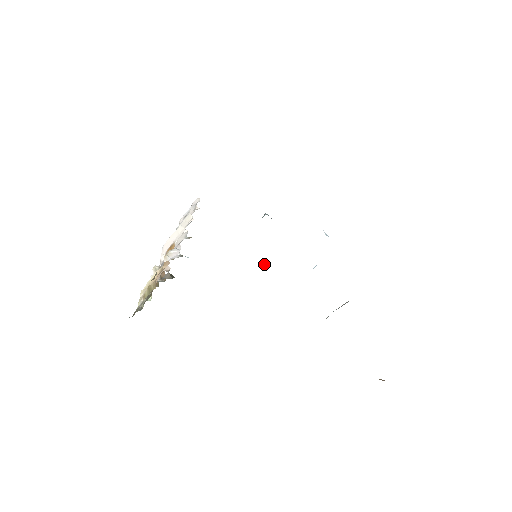
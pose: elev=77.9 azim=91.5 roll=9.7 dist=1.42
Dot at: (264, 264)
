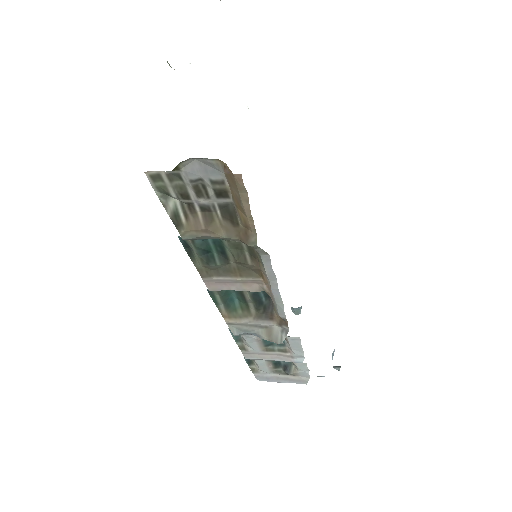
Dot at: occluded
